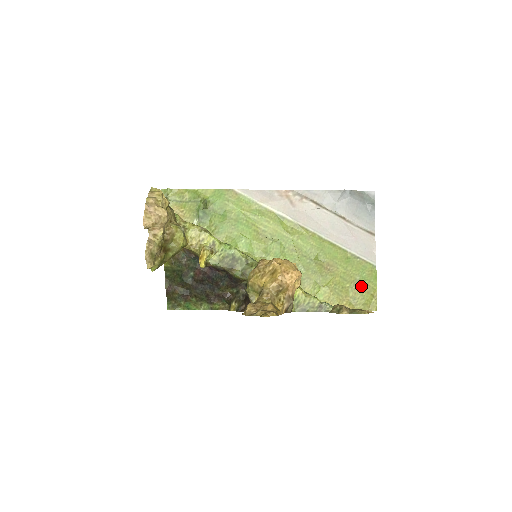
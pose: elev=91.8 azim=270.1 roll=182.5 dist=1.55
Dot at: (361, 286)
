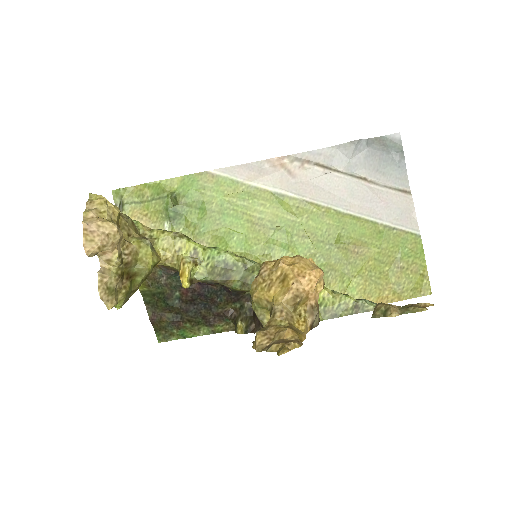
Dot at: (405, 266)
